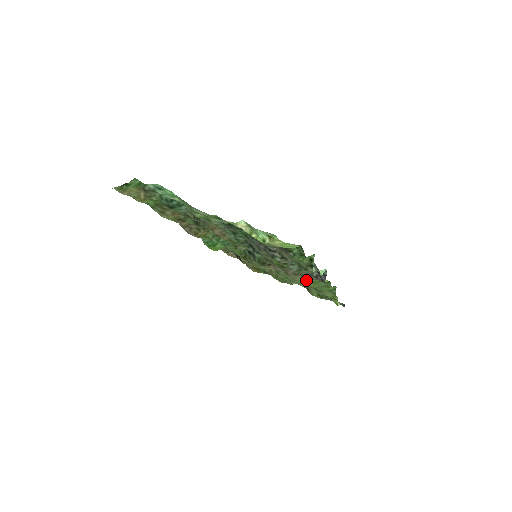
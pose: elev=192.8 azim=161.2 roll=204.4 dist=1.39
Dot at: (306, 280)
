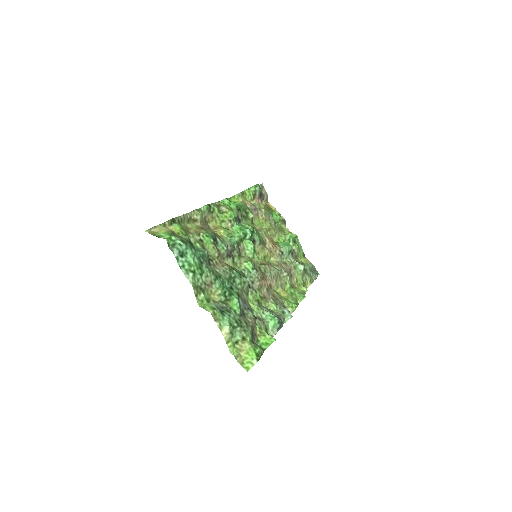
Dot at: (281, 298)
